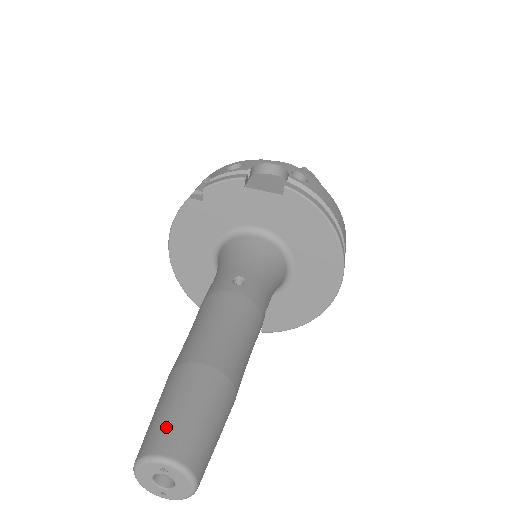
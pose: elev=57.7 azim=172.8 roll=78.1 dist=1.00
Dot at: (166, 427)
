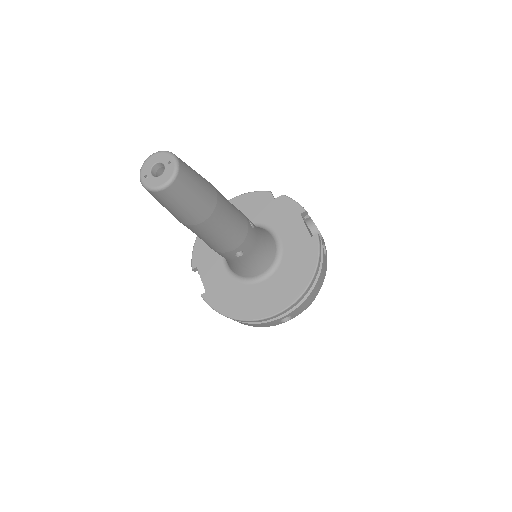
Dot at: occluded
